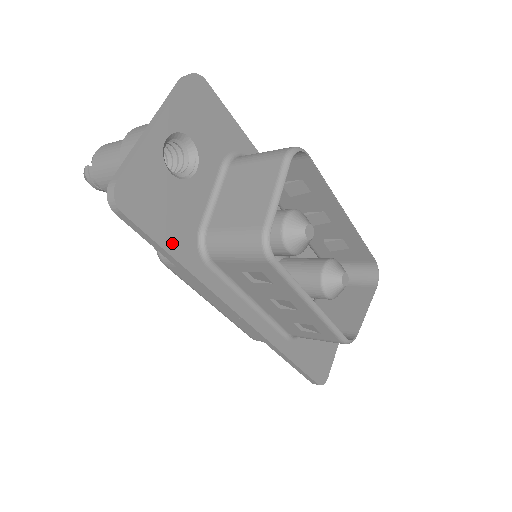
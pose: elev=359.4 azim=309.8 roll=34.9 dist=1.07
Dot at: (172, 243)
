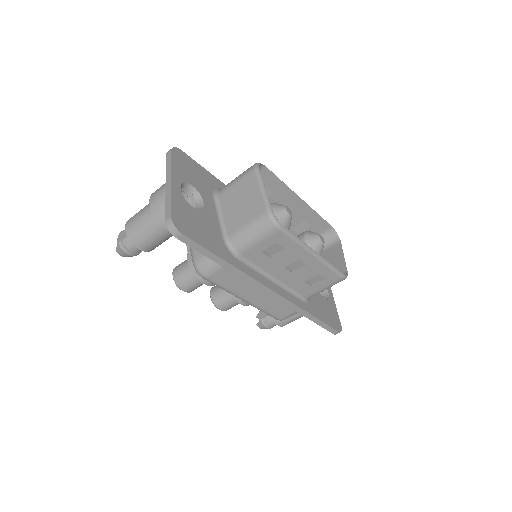
Dot at: (214, 248)
